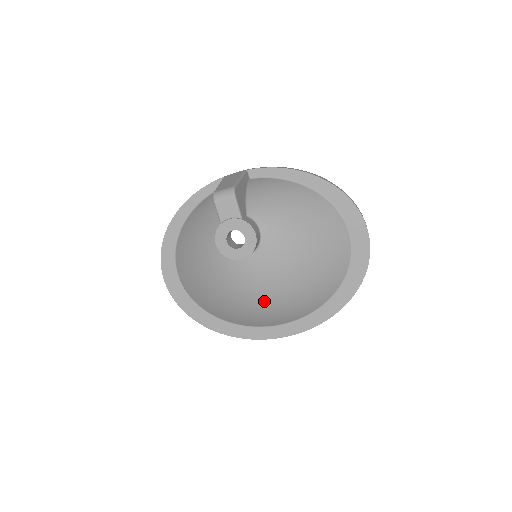
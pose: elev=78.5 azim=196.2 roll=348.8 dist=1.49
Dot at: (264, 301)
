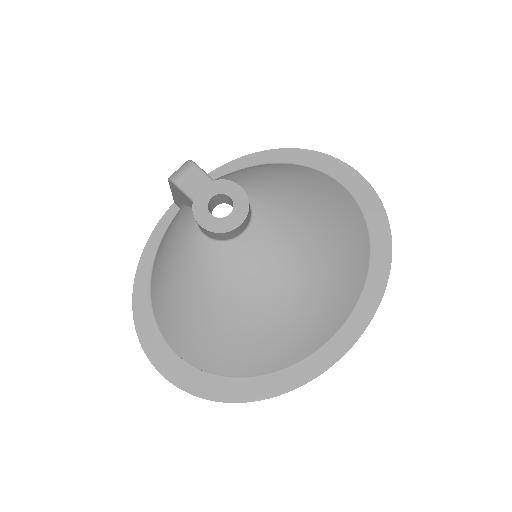
Dot at: (297, 288)
